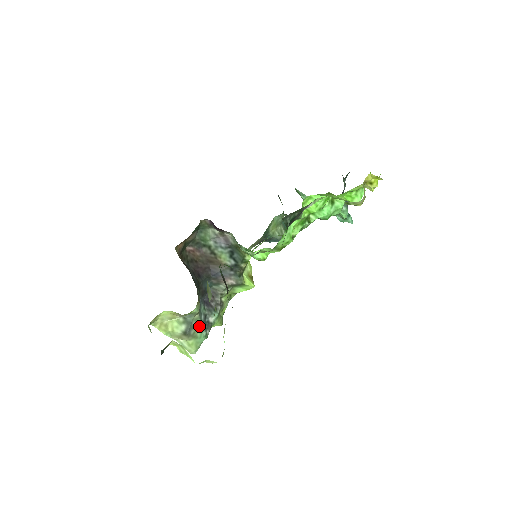
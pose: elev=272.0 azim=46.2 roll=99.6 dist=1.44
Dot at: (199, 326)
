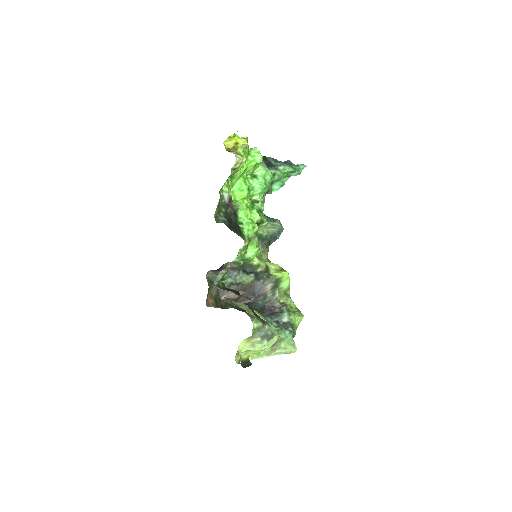
Dot at: occluded
